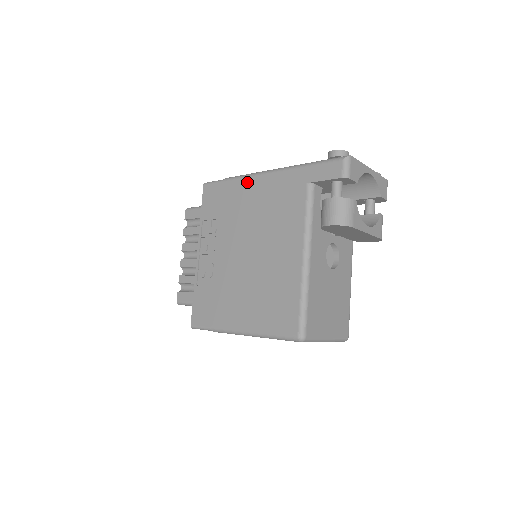
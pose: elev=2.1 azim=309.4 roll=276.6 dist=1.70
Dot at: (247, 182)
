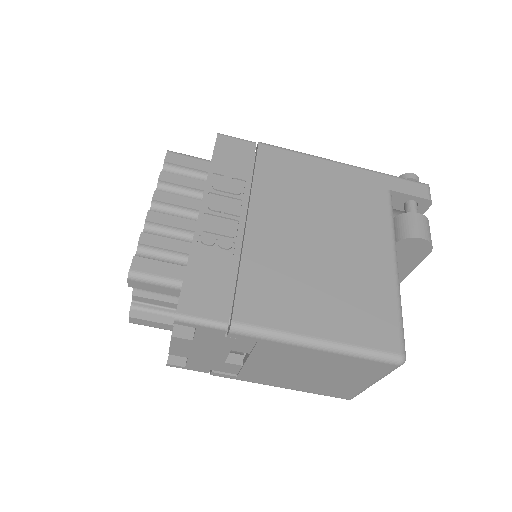
Dot at: (300, 158)
